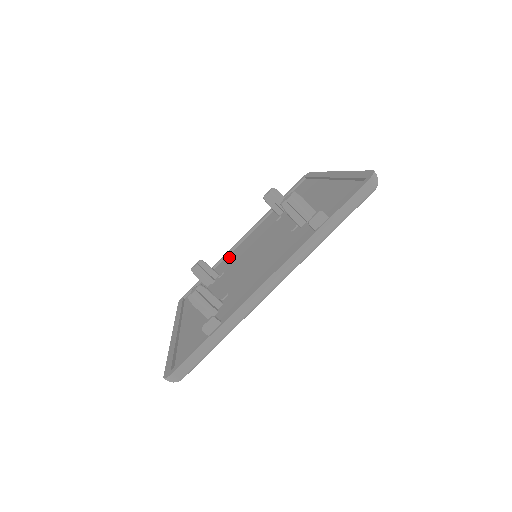
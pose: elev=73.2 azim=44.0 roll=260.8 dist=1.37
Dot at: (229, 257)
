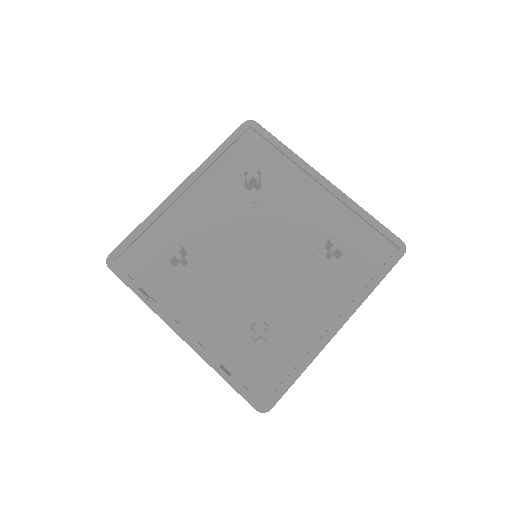
Dot at: (293, 179)
